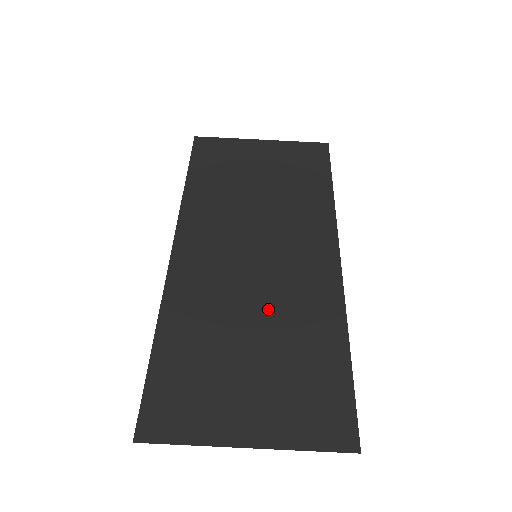
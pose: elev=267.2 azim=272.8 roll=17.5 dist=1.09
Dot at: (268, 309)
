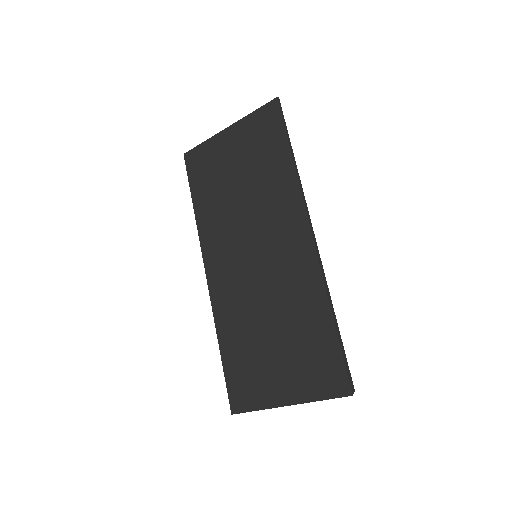
Dot at: (274, 302)
